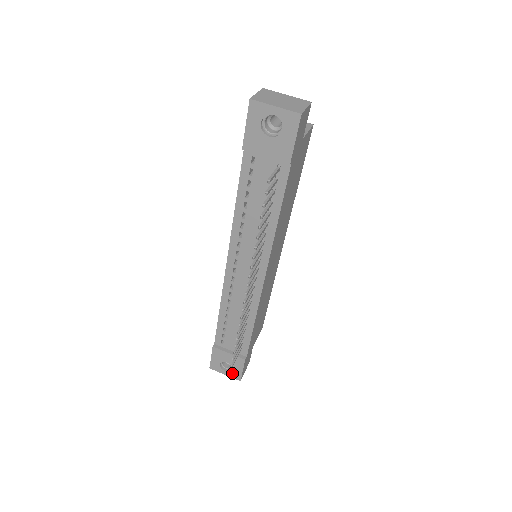
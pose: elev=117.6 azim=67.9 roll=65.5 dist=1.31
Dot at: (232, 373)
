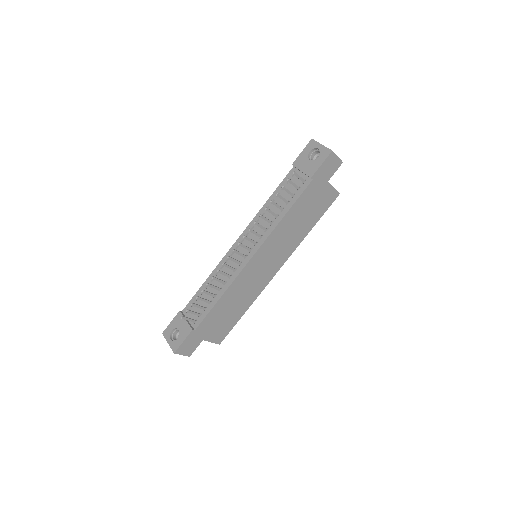
Dot at: (174, 342)
